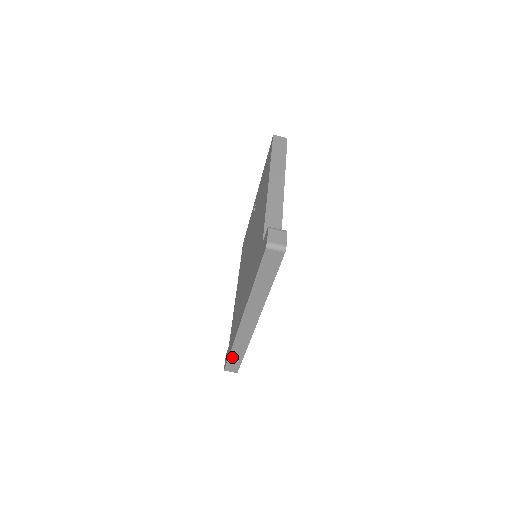
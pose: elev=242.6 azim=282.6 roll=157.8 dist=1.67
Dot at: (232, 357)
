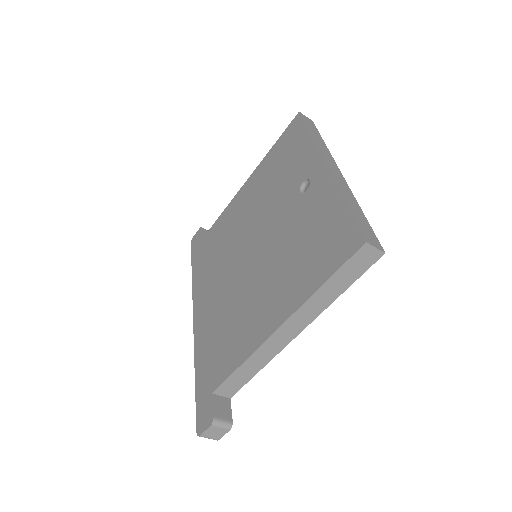
Dot at: occluded
